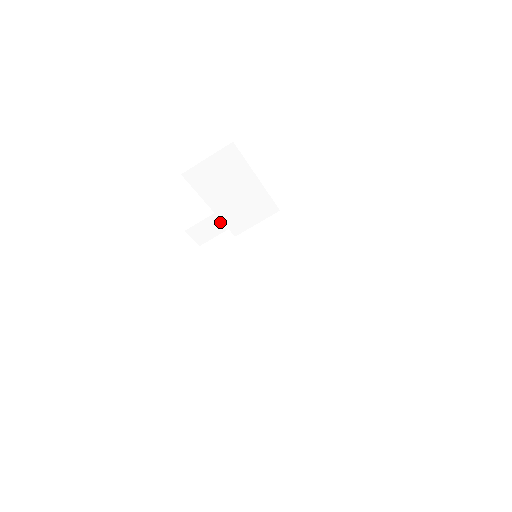
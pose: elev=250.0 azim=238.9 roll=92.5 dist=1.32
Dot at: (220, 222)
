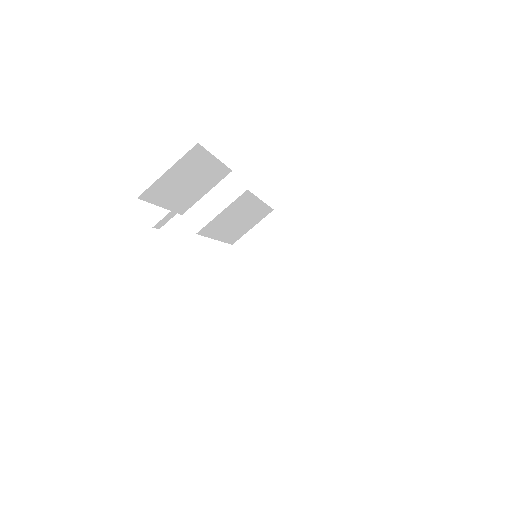
Dot at: (211, 205)
